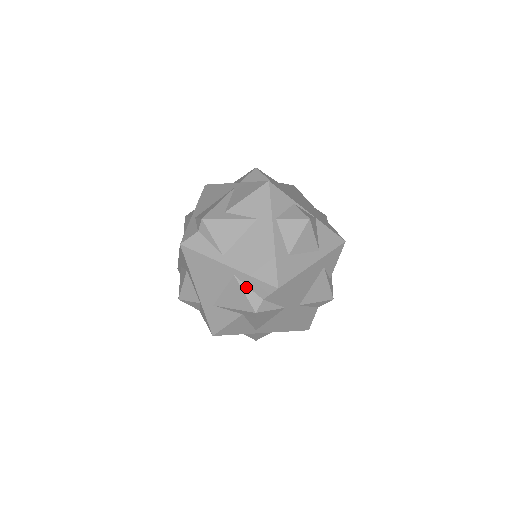
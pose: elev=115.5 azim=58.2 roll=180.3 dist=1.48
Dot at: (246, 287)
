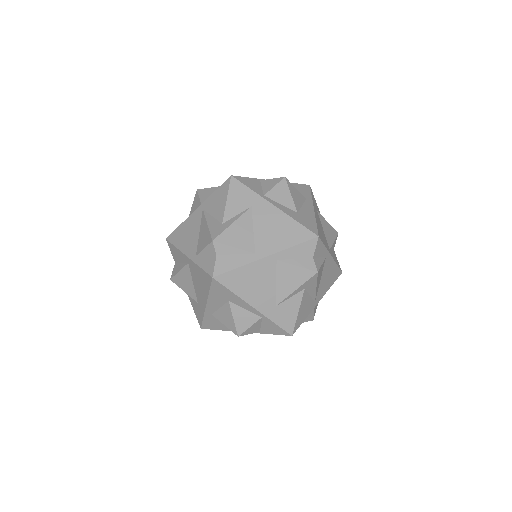
Dot at: (293, 260)
